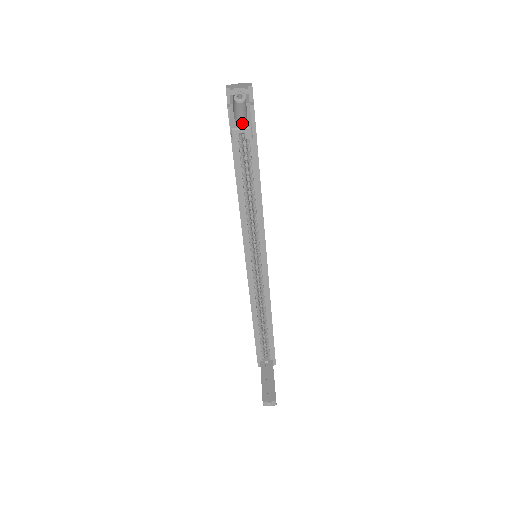
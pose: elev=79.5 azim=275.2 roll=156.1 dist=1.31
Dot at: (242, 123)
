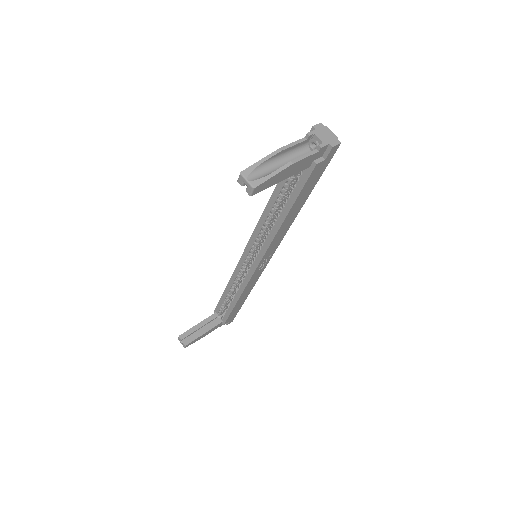
Dot at: (258, 176)
